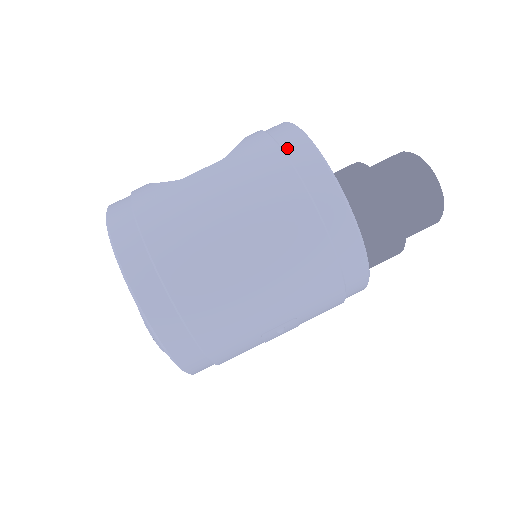
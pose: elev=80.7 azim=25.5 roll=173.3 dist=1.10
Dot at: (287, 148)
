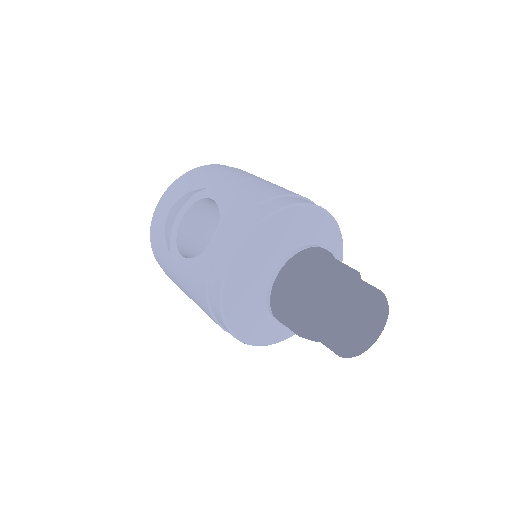
Dot at: (212, 305)
